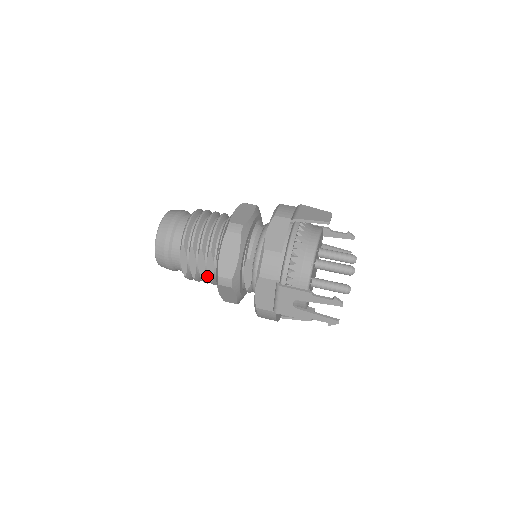
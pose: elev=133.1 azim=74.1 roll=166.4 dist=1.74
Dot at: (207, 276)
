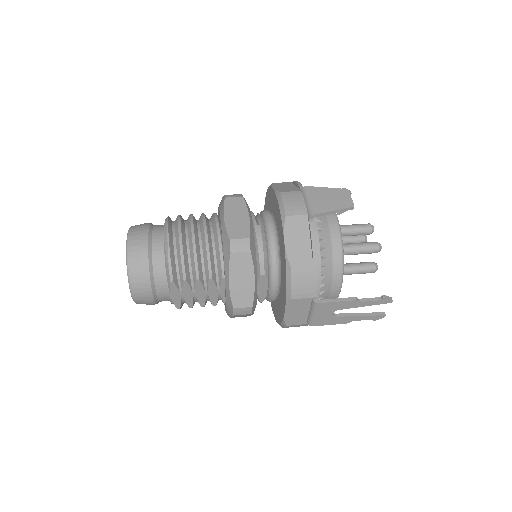
Dot at: (207, 300)
